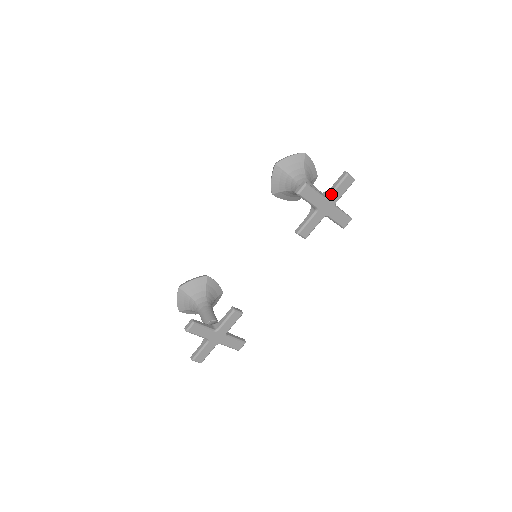
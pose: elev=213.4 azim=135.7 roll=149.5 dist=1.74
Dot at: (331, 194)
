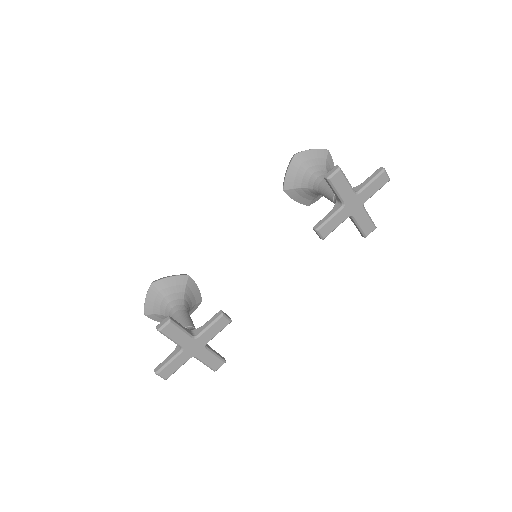
Dot at: (362, 190)
